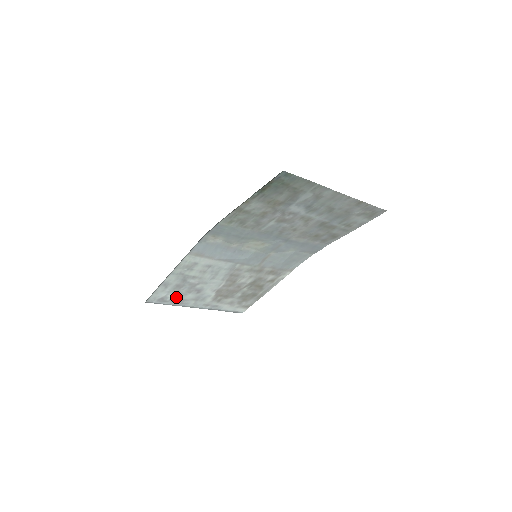
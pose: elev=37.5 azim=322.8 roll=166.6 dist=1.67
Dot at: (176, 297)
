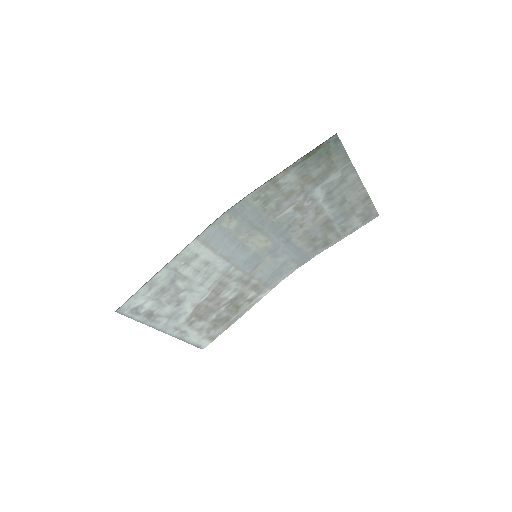
Dot at: (152, 309)
